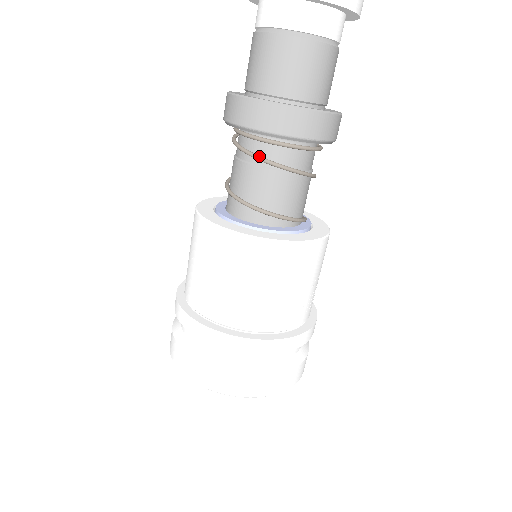
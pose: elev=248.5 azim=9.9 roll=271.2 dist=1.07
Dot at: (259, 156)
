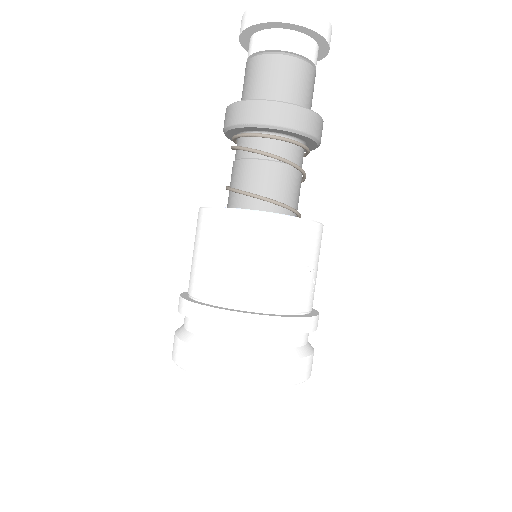
Dot at: (253, 149)
